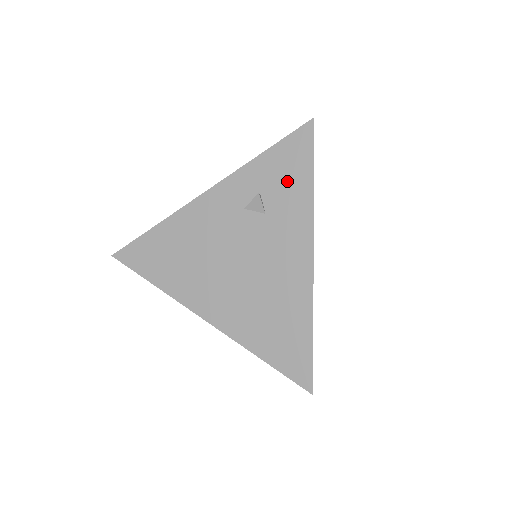
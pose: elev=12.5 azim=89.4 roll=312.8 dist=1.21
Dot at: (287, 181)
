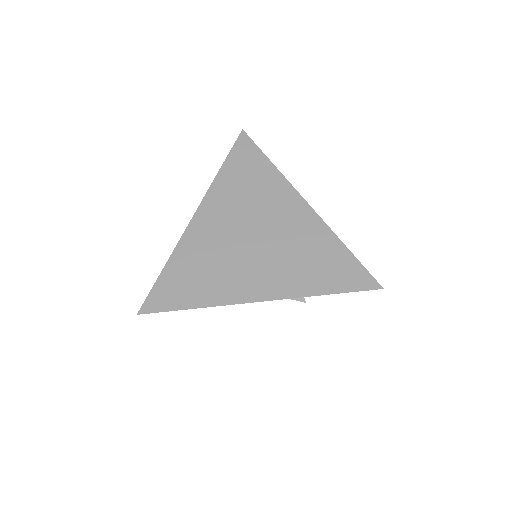
Dot at: occluded
